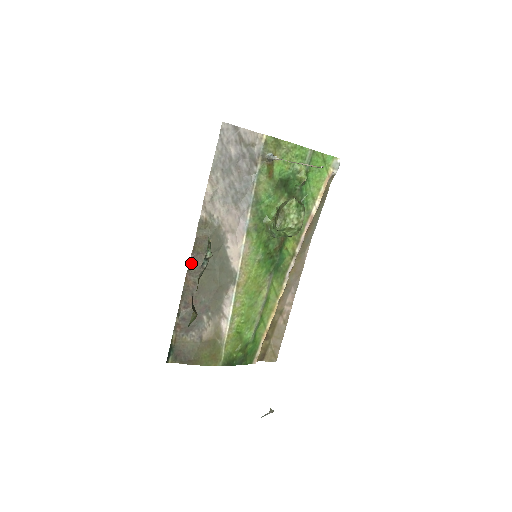
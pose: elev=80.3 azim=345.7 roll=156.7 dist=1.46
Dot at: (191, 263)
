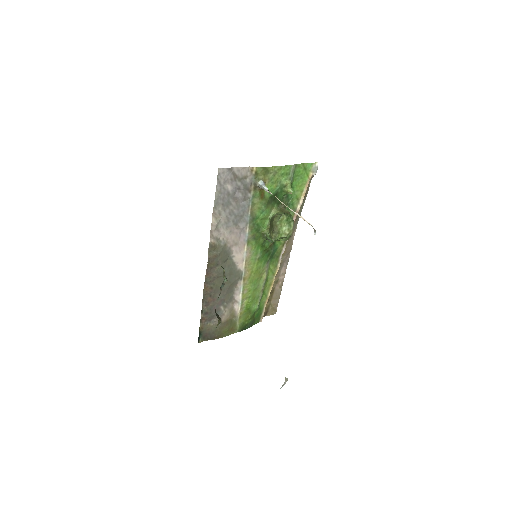
Dot at: (207, 276)
